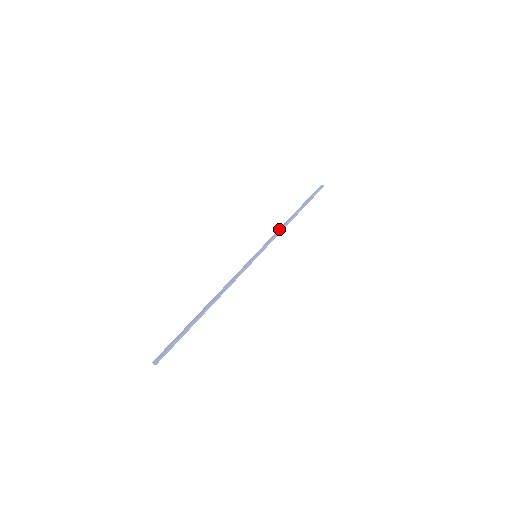
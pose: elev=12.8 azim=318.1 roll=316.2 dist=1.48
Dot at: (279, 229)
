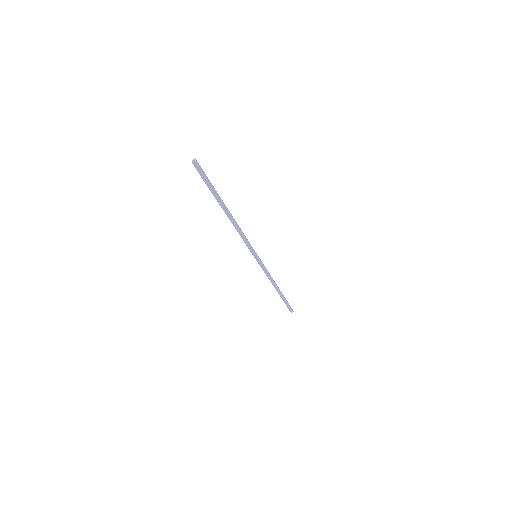
Dot at: (268, 276)
